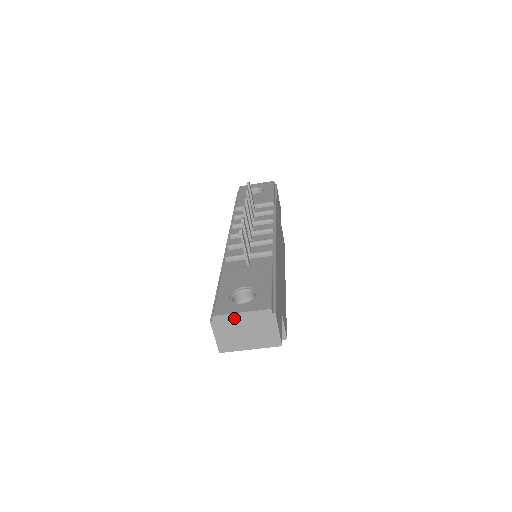
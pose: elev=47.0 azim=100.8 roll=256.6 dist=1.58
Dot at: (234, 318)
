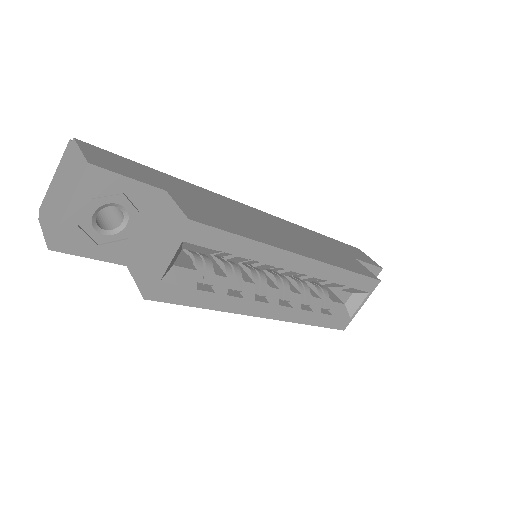
Dot at: (51, 189)
